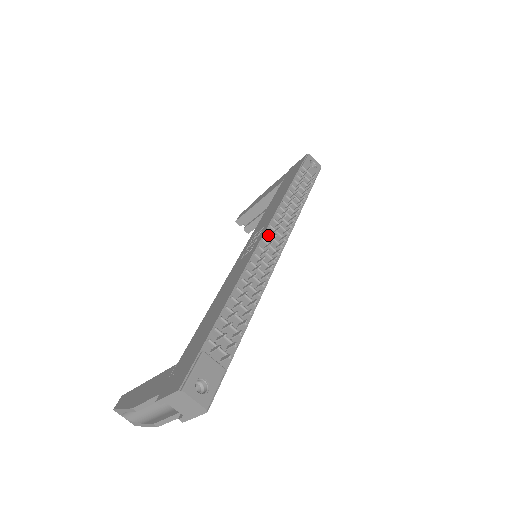
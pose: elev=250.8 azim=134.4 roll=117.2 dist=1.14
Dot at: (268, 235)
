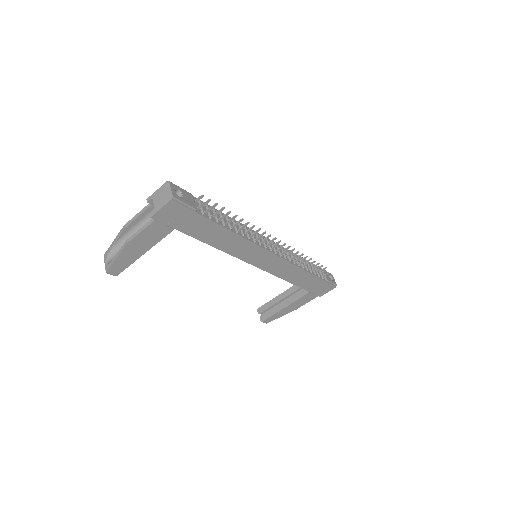
Dot at: occluded
